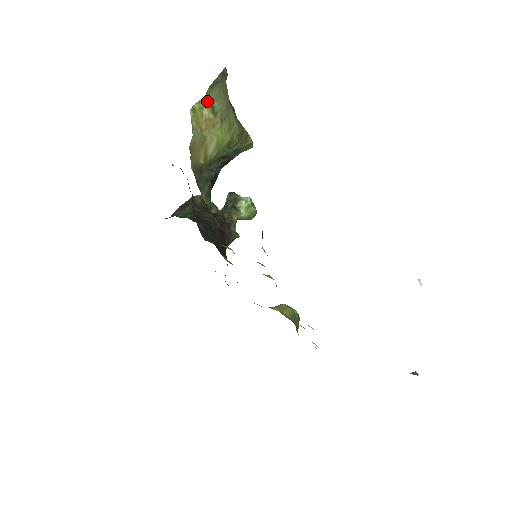
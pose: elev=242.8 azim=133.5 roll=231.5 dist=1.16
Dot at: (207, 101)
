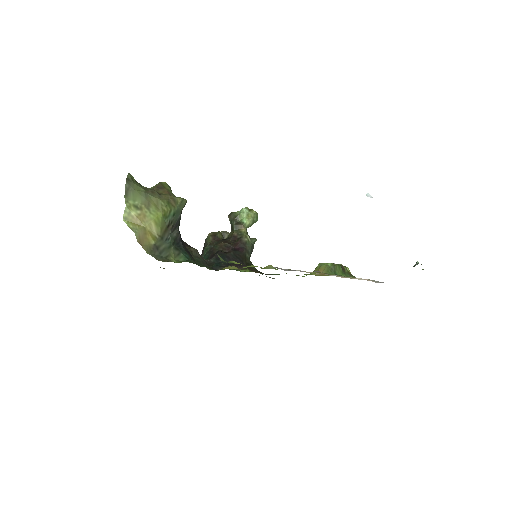
Dot at: (129, 206)
